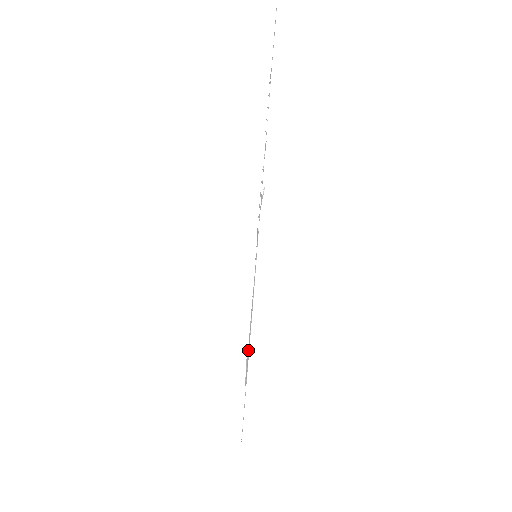
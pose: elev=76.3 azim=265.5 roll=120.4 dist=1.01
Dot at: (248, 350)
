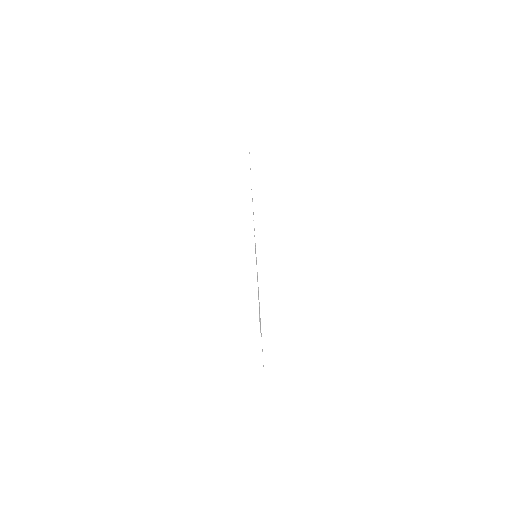
Dot at: occluded
